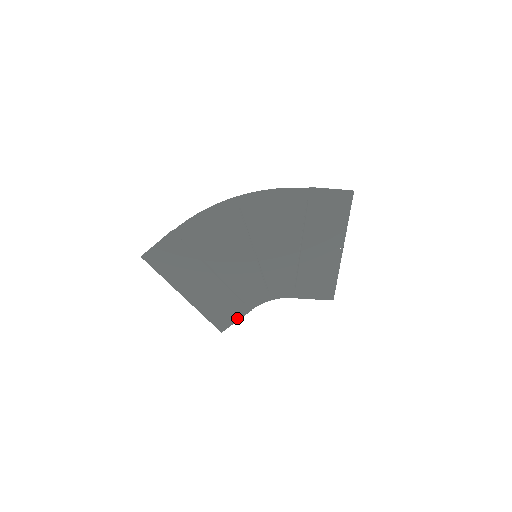
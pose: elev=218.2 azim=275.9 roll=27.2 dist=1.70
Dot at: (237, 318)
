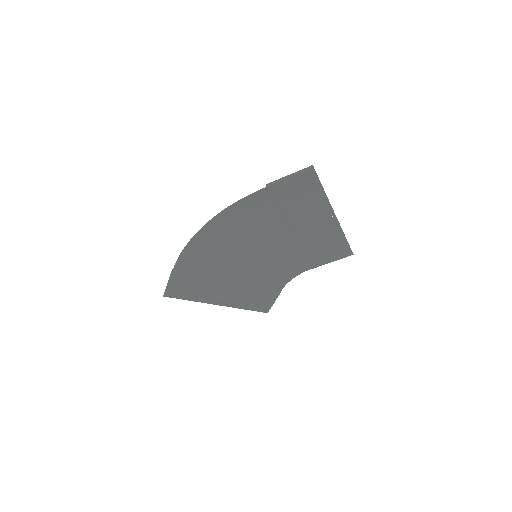
Dot at: (273, 300)
